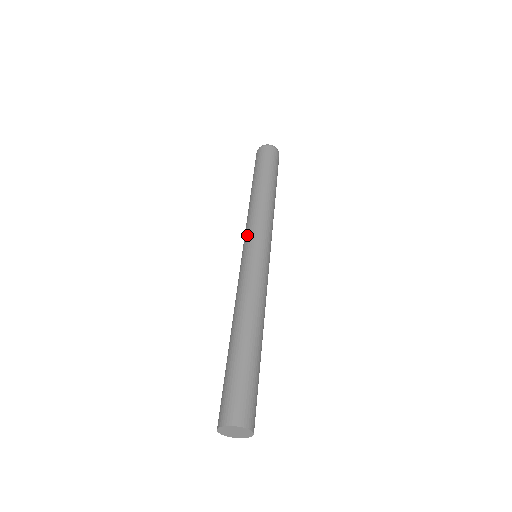
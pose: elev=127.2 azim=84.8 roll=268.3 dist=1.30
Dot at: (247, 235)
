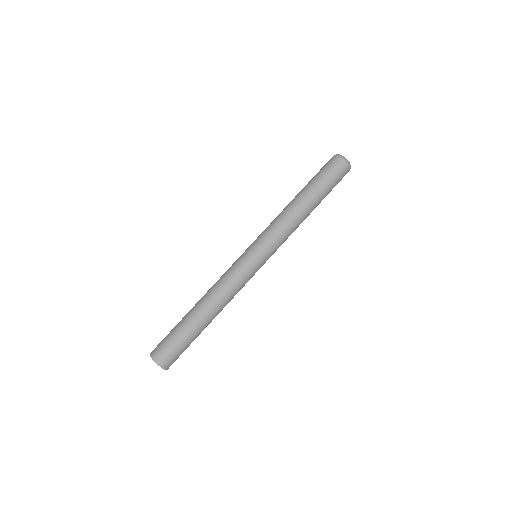
Dot at: (257, 237)
